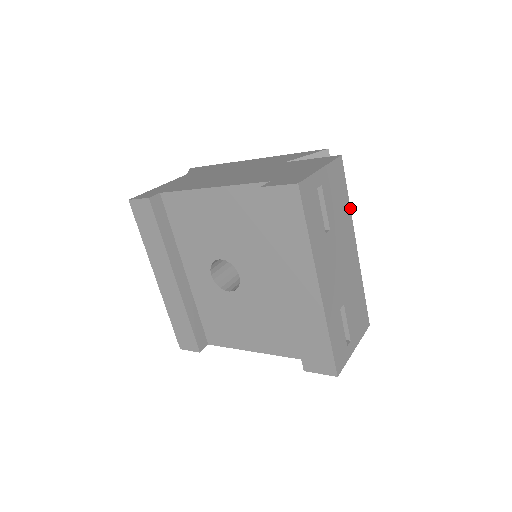
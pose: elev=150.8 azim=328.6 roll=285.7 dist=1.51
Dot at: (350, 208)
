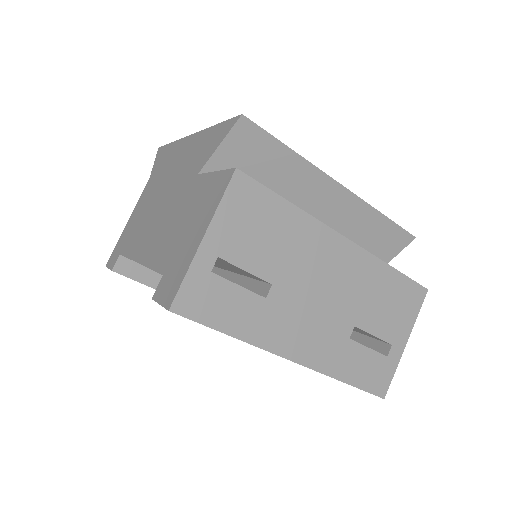
Dot at: (302, 210)
